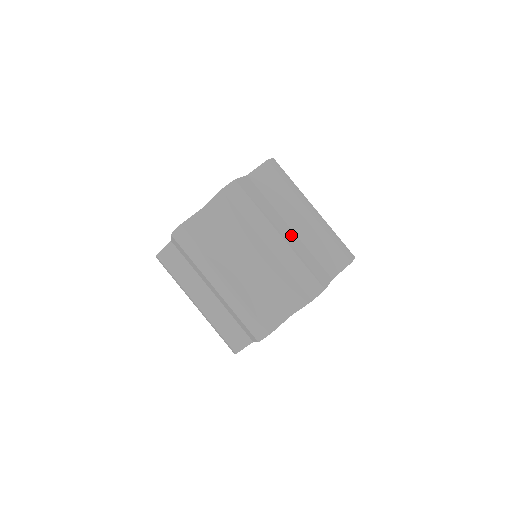
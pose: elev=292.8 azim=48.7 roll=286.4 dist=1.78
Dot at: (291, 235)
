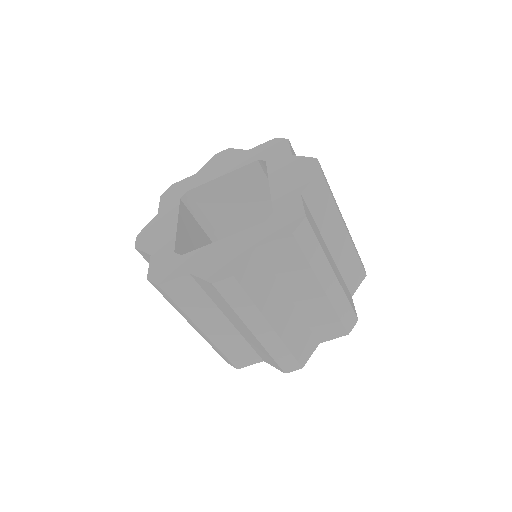
Dot at: (289, 315)
